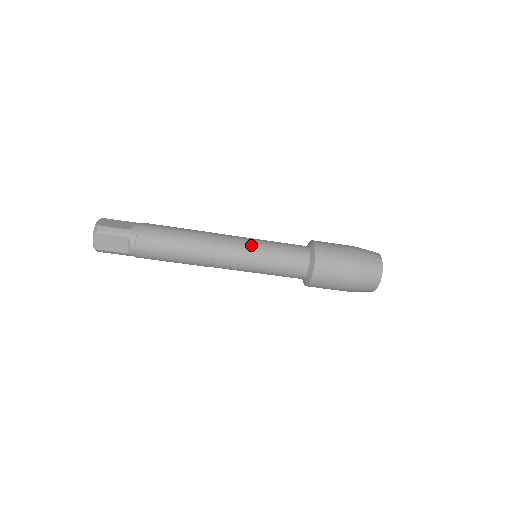
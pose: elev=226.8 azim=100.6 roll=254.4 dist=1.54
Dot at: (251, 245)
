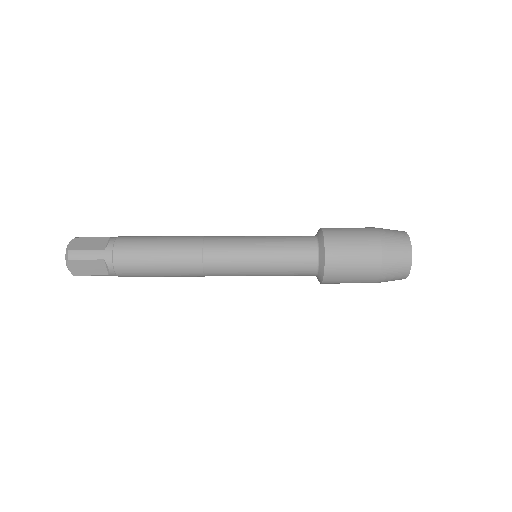
Dot at: occluded
